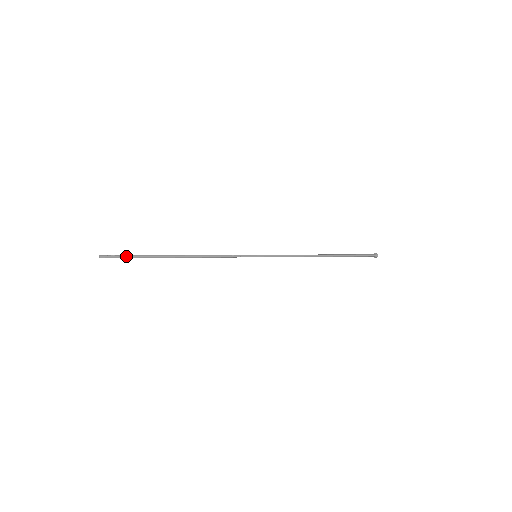
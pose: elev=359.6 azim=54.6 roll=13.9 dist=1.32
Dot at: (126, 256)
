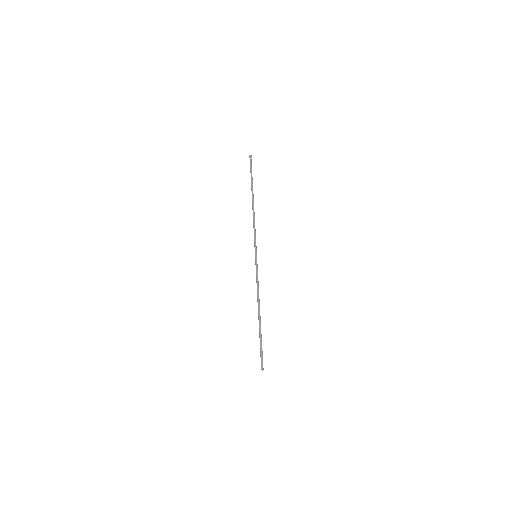
Dot at: (262, 352)
